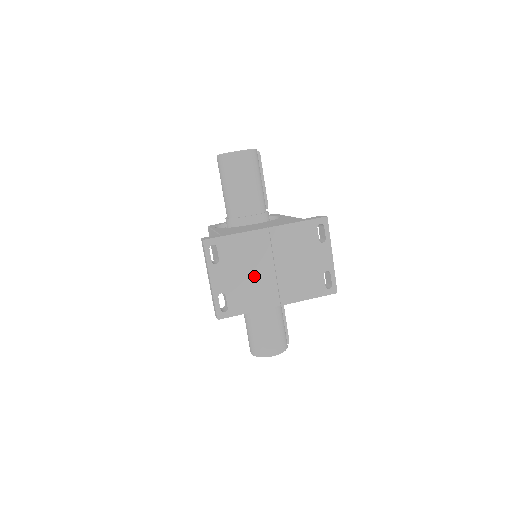
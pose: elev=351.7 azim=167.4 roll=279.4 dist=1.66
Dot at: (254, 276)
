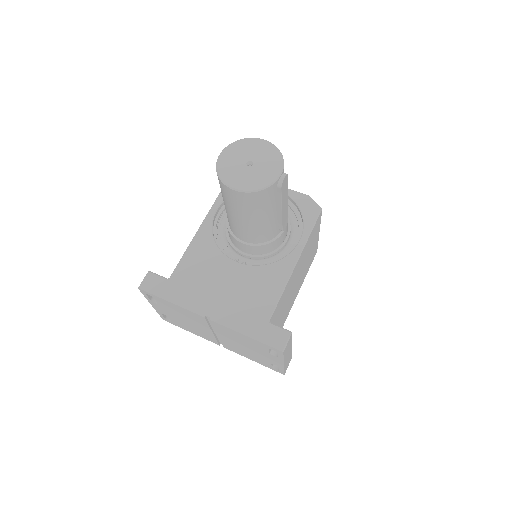
Dot at: (195, 326)
